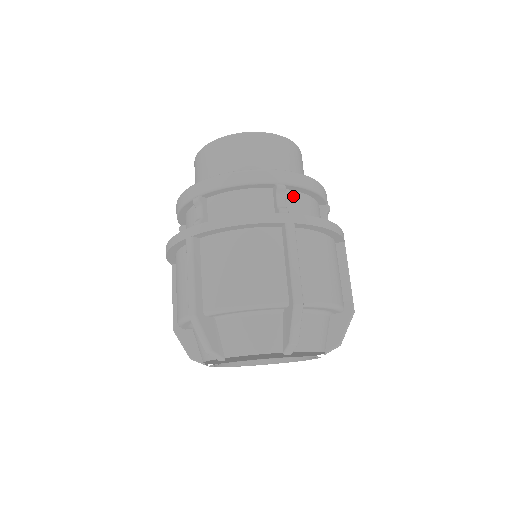
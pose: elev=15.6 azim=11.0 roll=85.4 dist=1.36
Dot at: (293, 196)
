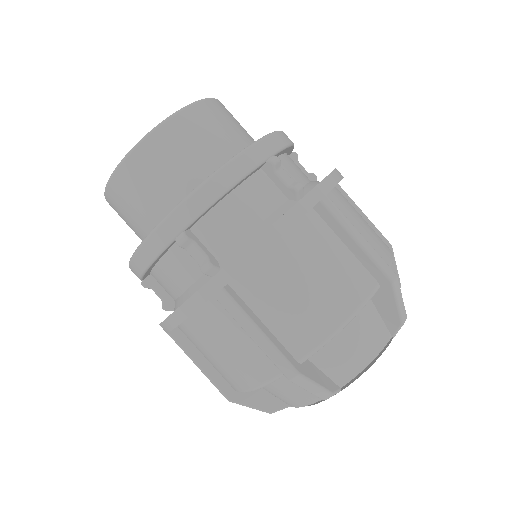
Dot at: (282, 164)
